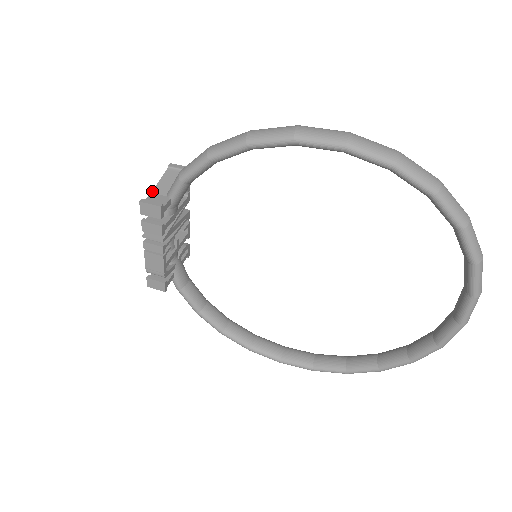
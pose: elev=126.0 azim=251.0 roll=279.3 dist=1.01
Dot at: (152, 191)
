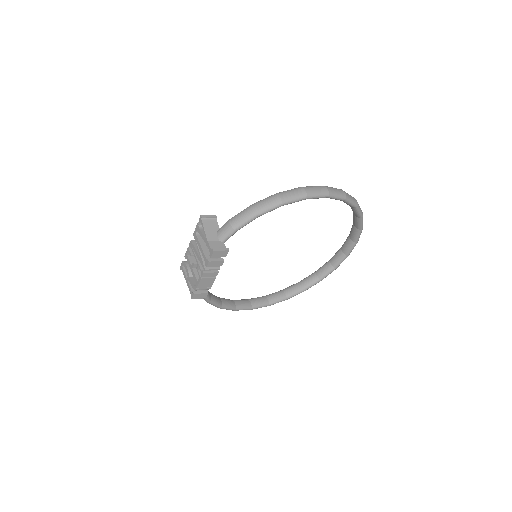
Dot at: (207, 240)
